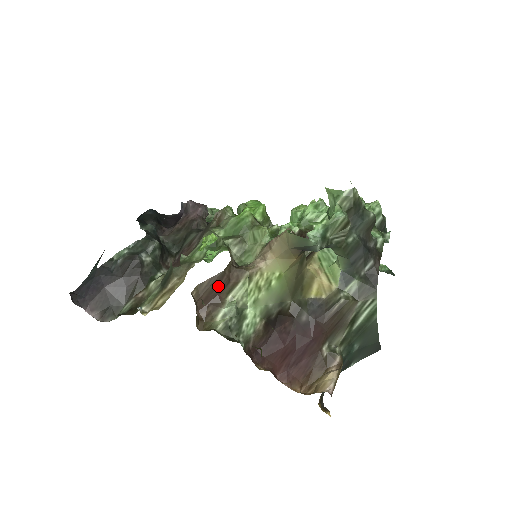
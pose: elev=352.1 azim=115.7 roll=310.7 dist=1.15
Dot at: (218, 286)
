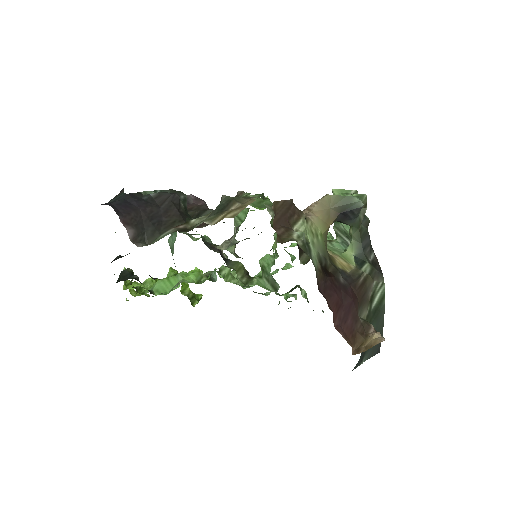
Dot at: (288, 212)
